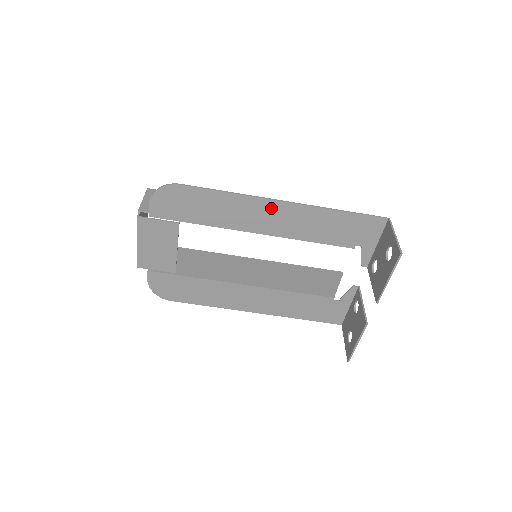
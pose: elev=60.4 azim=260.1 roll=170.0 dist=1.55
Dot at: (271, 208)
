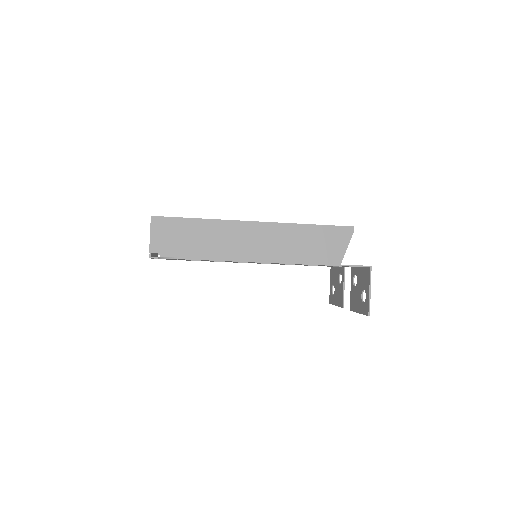
Dot at: occluded
